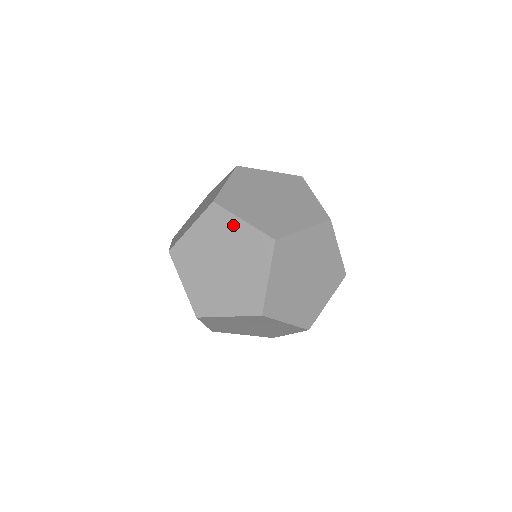
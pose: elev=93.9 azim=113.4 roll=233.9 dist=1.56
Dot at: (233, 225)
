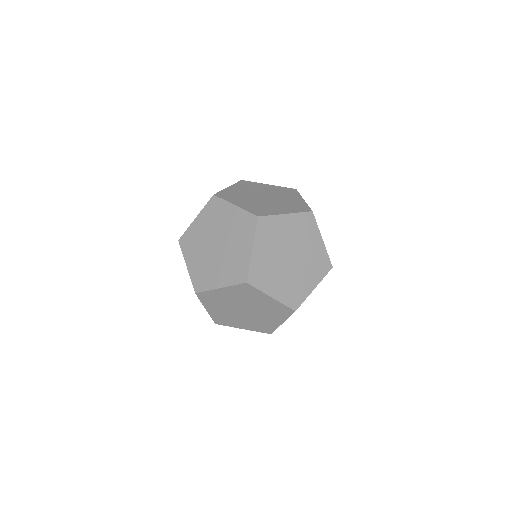
Dot at: (220, 294)
